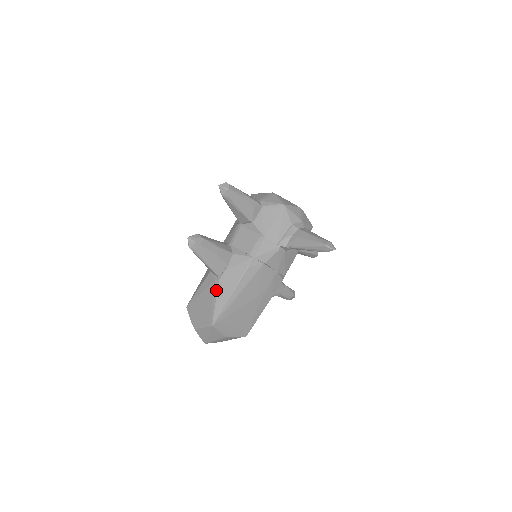
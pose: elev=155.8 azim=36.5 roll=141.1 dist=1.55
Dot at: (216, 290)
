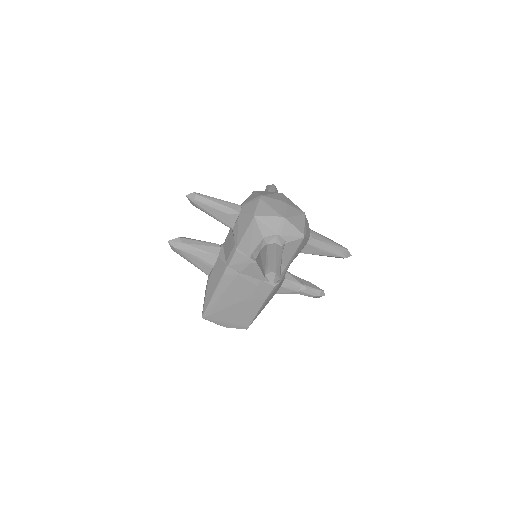
Dot at: (206, 287)
